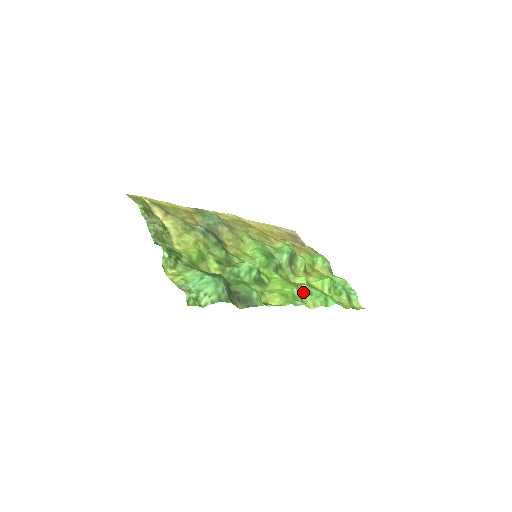
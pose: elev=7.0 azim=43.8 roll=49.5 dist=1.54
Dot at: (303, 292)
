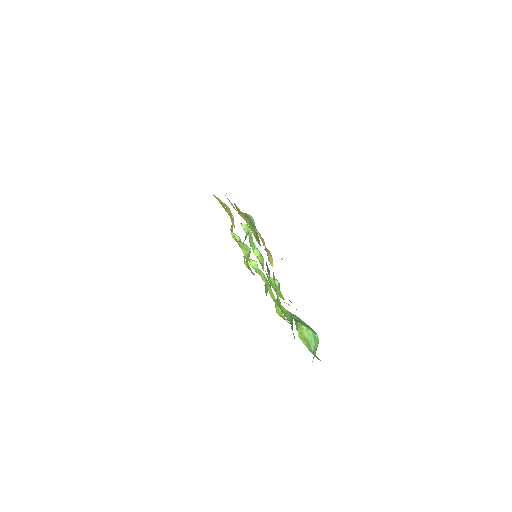
Dot at: occluded
